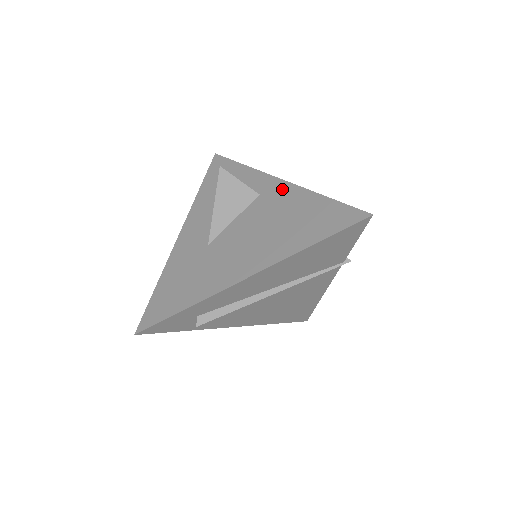
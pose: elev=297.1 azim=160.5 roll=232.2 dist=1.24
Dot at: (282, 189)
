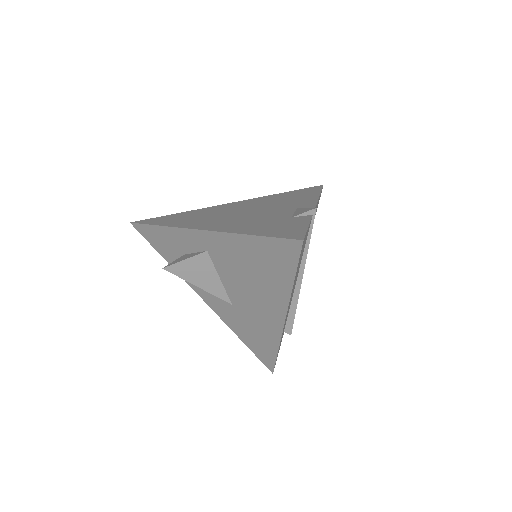
Dot at: (215, 240)
